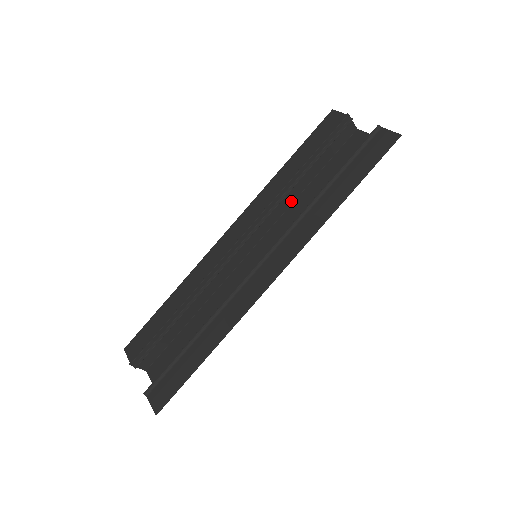
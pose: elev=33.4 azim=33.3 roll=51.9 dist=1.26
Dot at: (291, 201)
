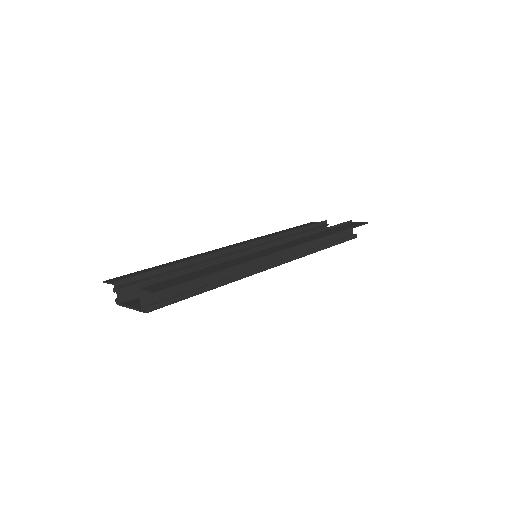
Dot at: occluded
